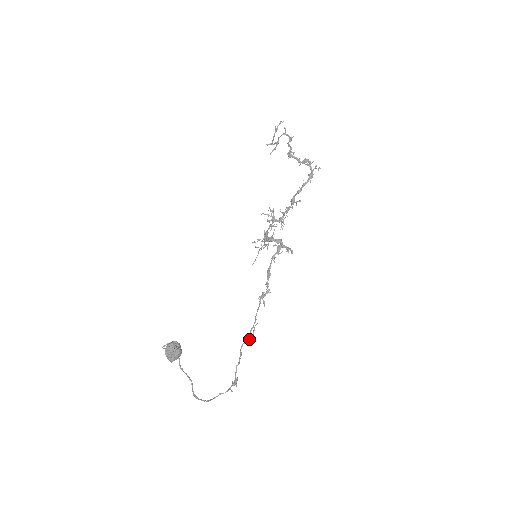
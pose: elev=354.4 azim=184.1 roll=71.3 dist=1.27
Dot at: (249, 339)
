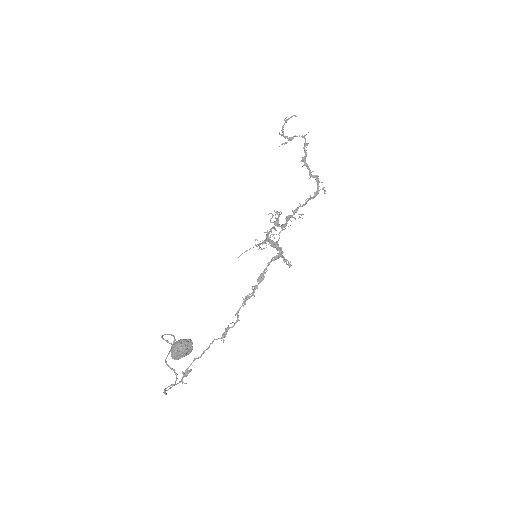
Dot at: (223, 337)
